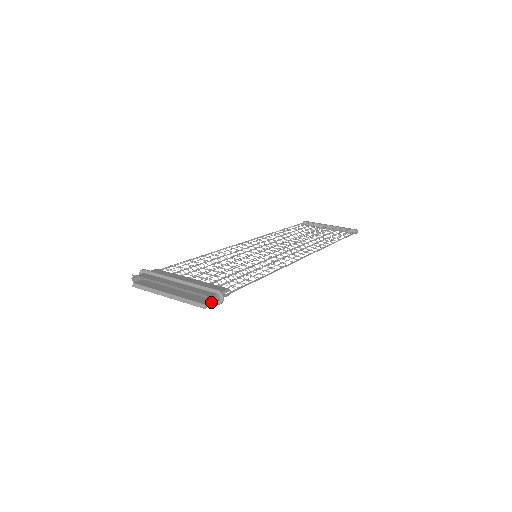
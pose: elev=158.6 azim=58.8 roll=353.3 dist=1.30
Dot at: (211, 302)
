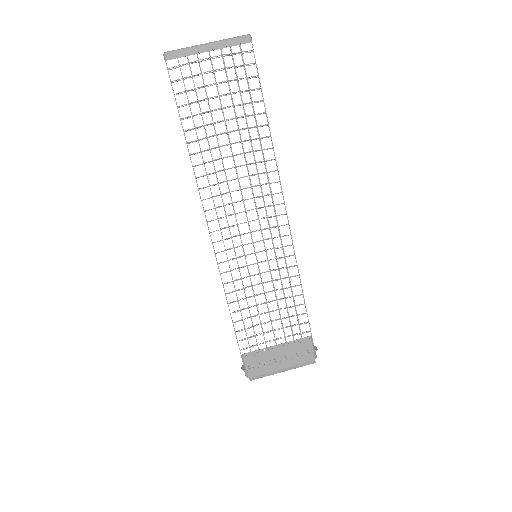
Dot at: occluded
